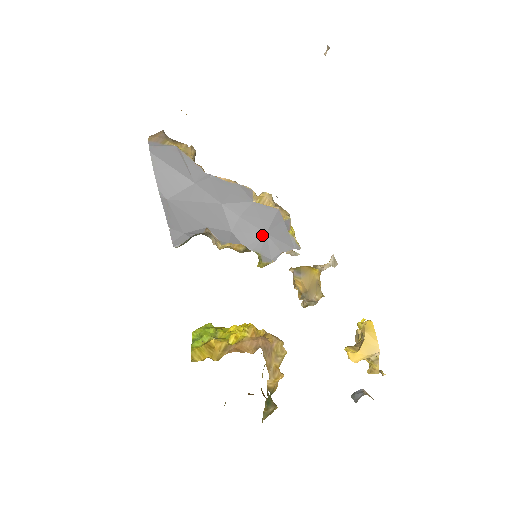
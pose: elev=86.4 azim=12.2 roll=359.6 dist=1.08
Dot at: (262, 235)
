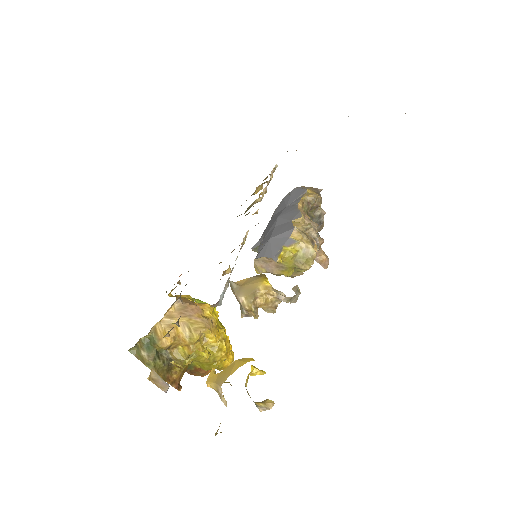
Dot at: (268, 239)
